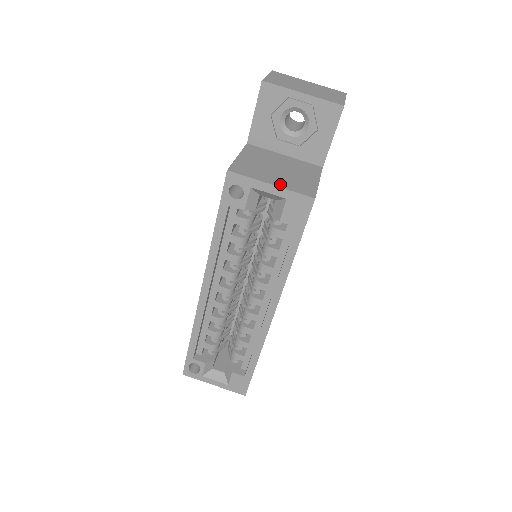
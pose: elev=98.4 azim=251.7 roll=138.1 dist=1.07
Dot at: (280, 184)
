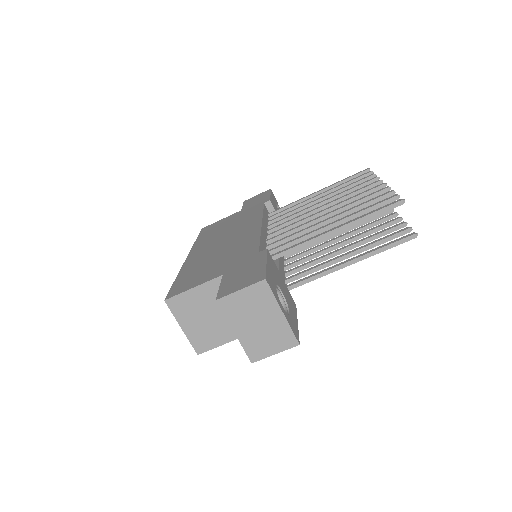
Dot at: (188, 332)
